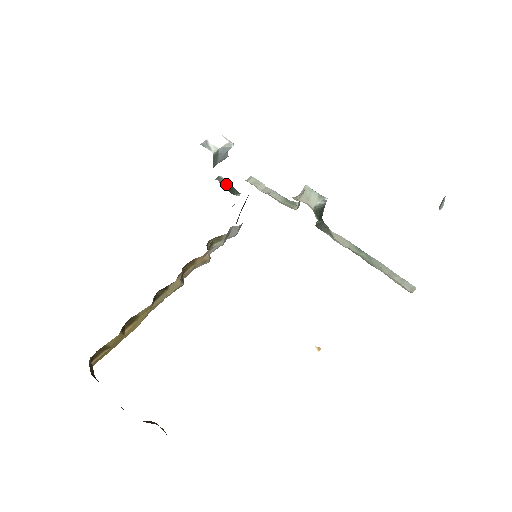
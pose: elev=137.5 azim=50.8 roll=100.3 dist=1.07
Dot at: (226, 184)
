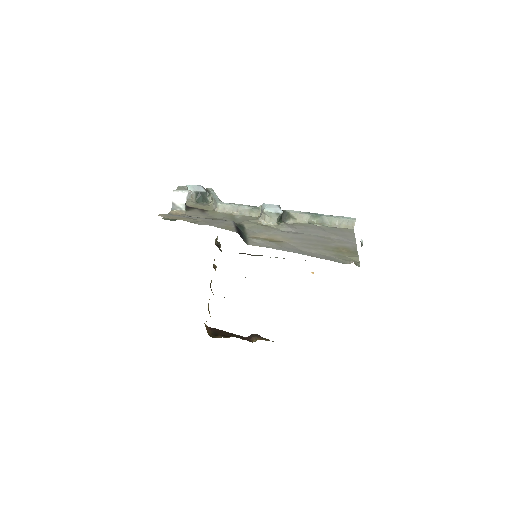
Dot at: (195, 195)
